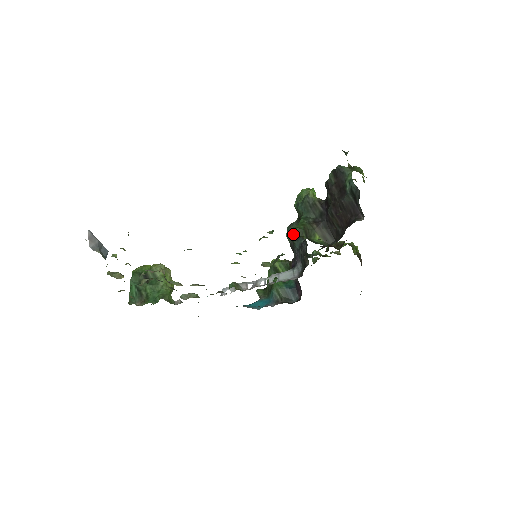
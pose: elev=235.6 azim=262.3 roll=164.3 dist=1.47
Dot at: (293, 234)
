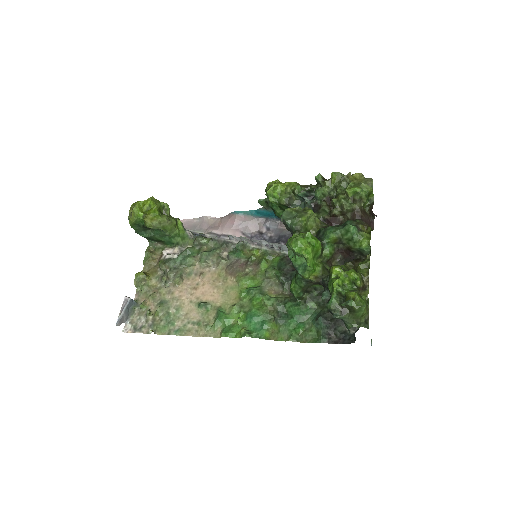
Dot at: occluded
